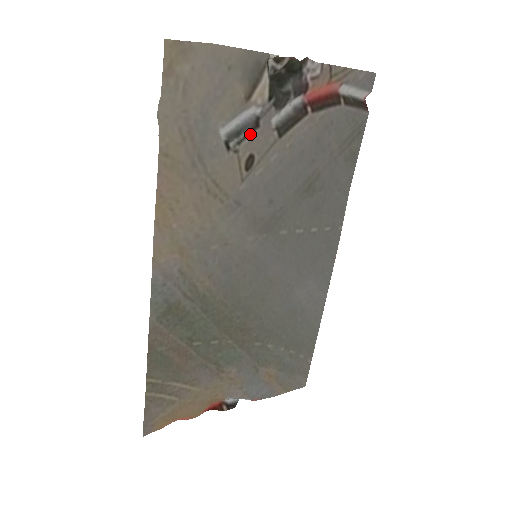
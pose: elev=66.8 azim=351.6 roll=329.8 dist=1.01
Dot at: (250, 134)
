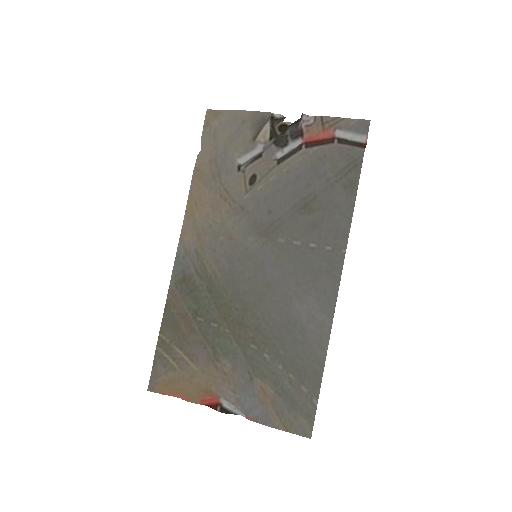
Dot at: (254, 161)
